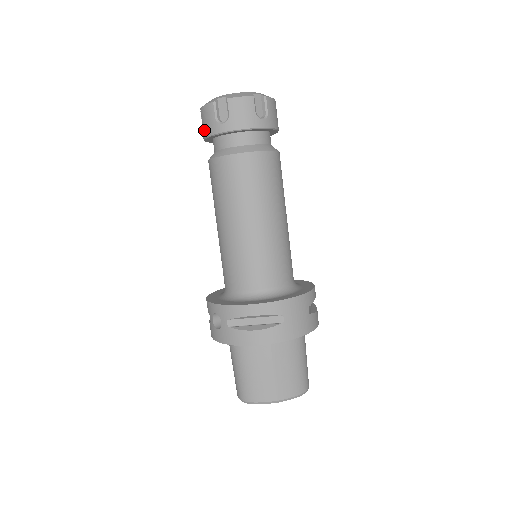
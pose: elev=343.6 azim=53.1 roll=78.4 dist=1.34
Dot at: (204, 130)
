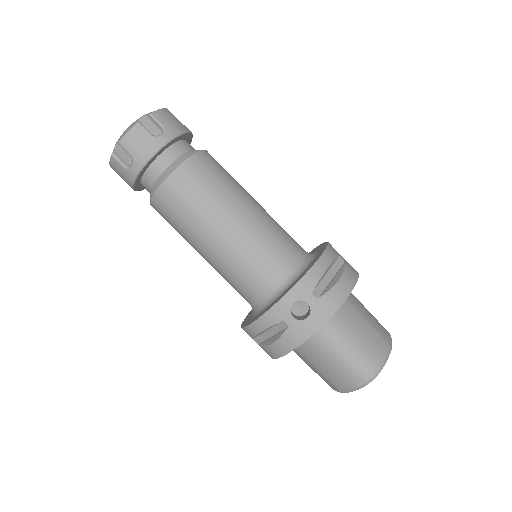
Dot at: (139, 157)
